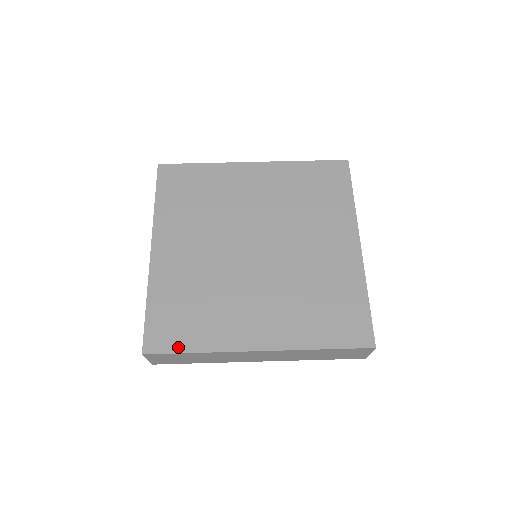
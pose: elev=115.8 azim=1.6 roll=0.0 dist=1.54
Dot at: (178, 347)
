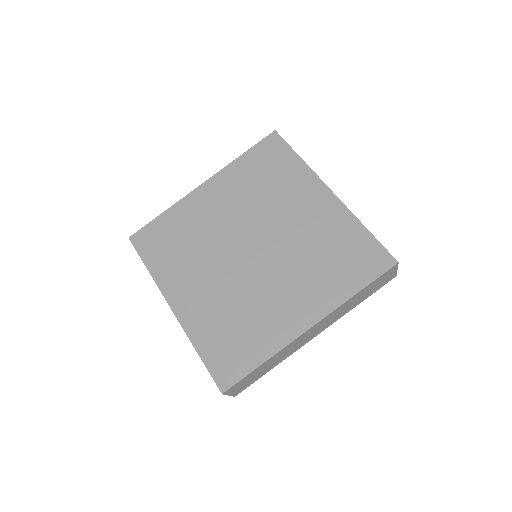
Dot at: (246, 369)
